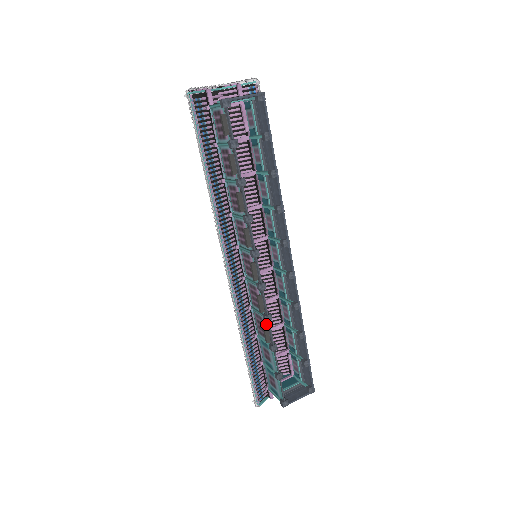
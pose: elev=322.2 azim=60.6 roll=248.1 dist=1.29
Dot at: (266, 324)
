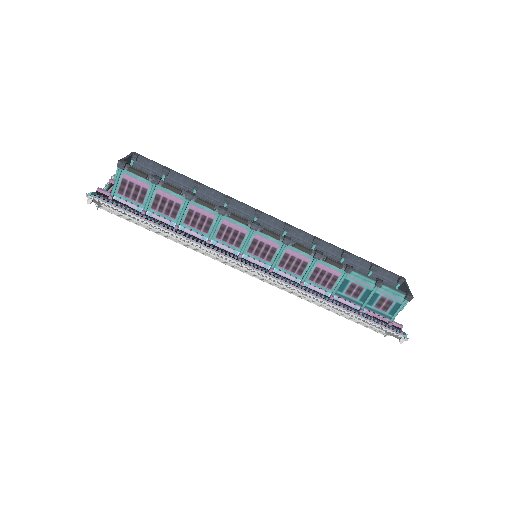
Dot at: (324, 263)
